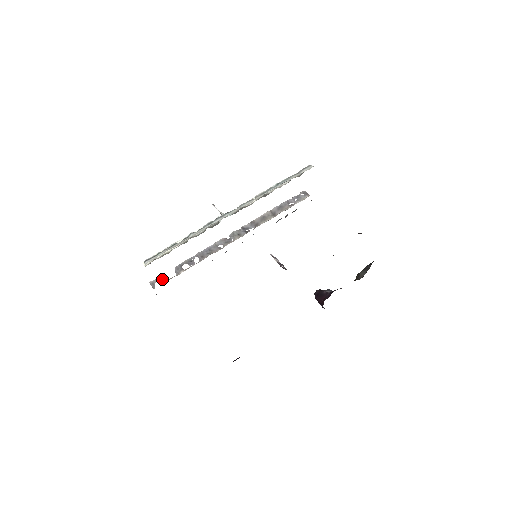
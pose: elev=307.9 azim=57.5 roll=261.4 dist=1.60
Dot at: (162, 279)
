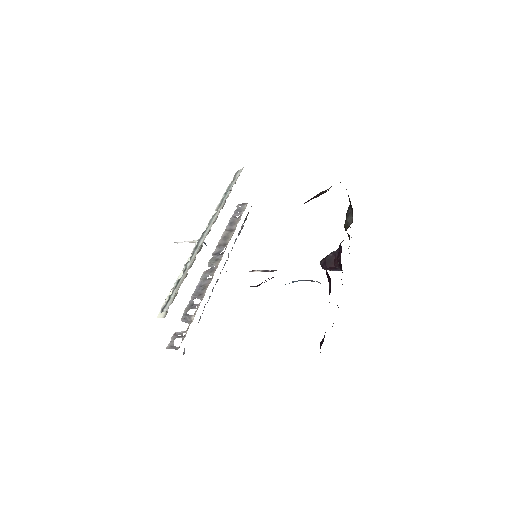
Dot at: (178, 336)
